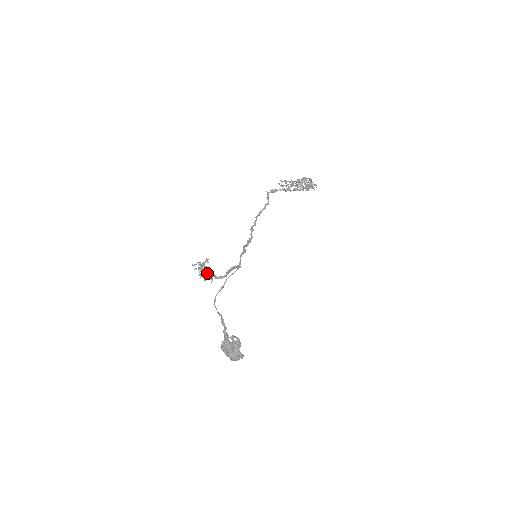
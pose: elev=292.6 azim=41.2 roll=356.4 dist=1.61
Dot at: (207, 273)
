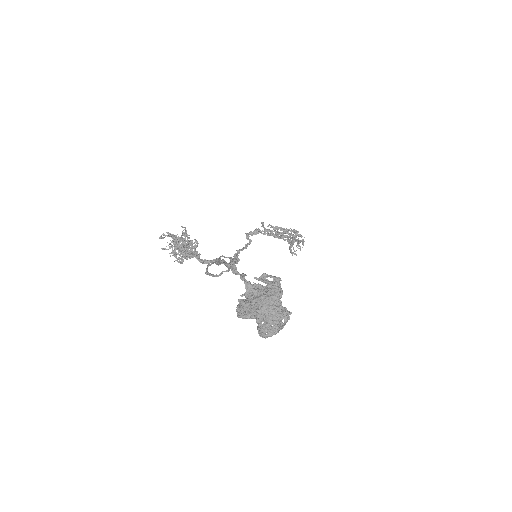
Dot at: (187, 243)
